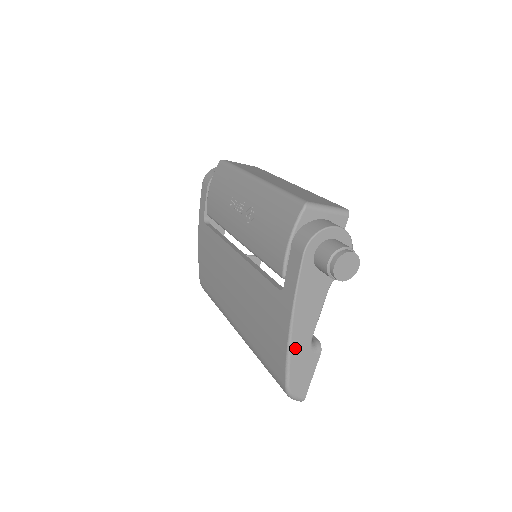
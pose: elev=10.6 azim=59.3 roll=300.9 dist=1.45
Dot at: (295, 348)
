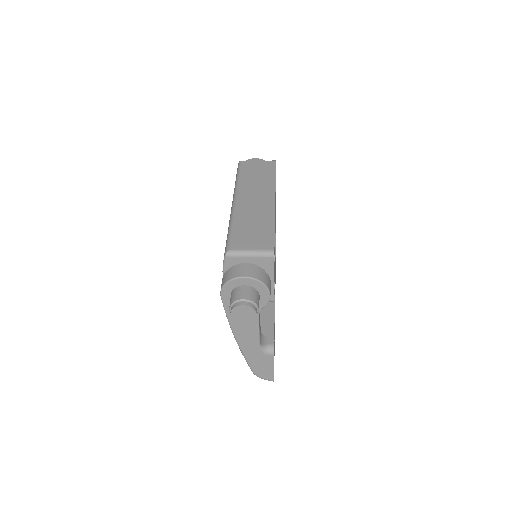
Dot at: (246, 351)
